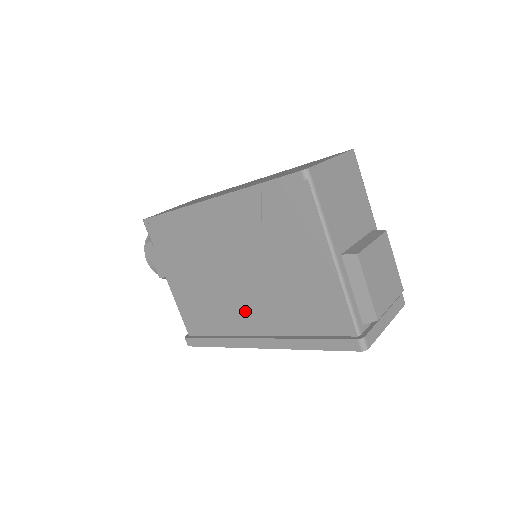
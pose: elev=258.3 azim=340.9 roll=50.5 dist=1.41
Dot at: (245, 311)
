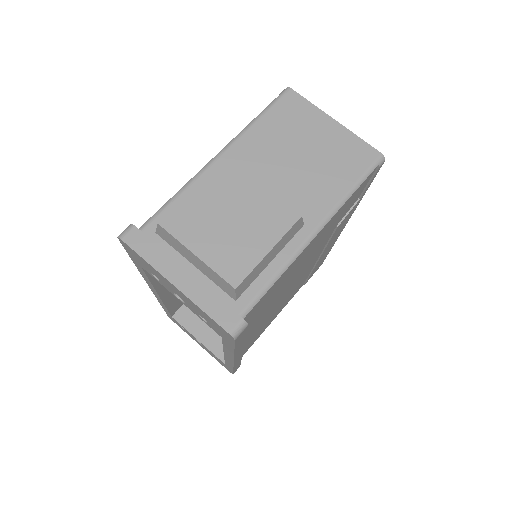
Dot at: occluded
